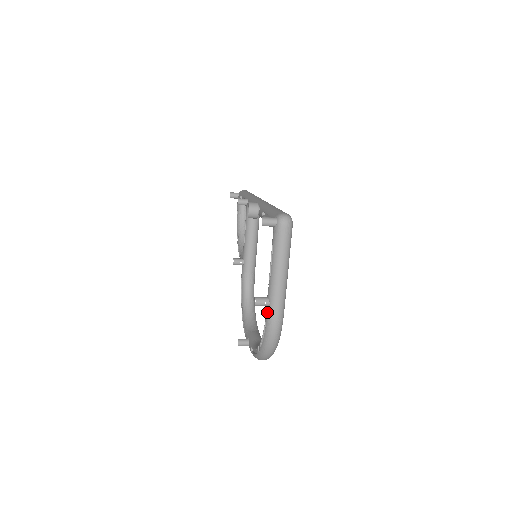
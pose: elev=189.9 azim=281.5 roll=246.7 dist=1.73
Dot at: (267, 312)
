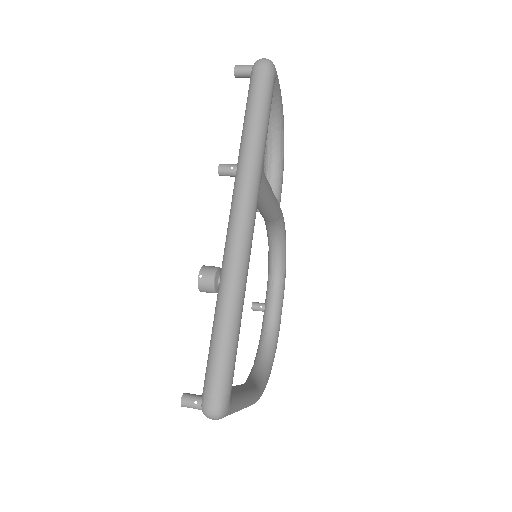
Dot at: occluded
